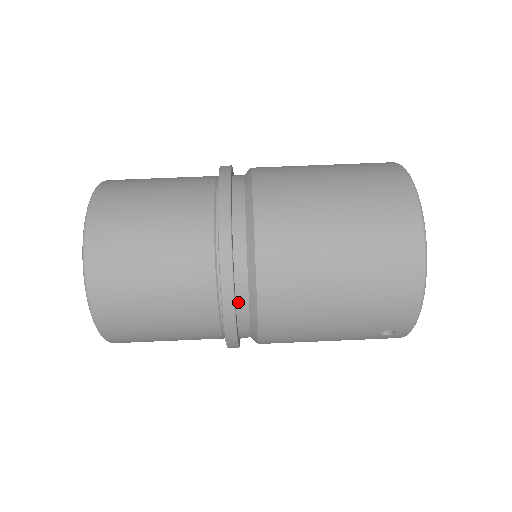
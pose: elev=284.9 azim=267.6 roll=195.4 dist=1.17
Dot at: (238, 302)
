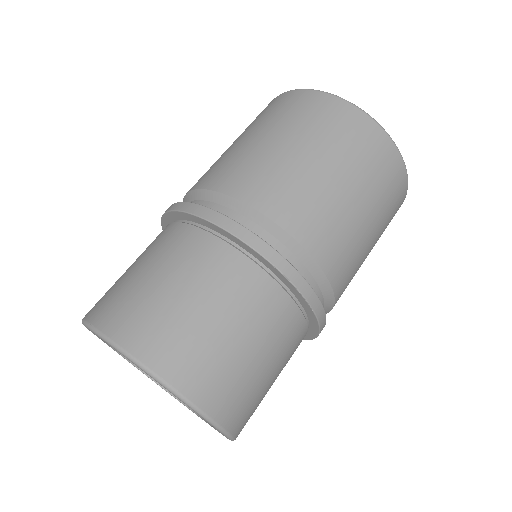
Dot at: occluded
